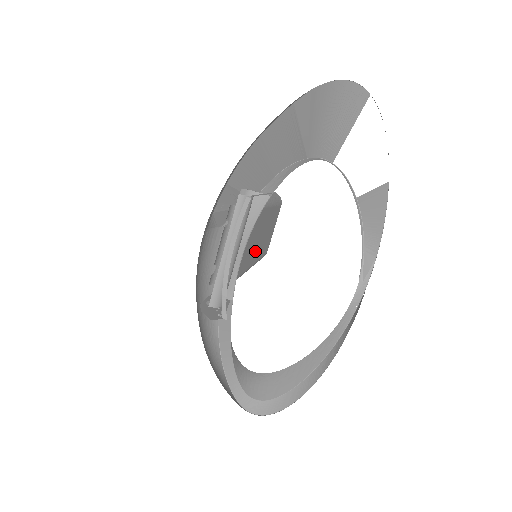
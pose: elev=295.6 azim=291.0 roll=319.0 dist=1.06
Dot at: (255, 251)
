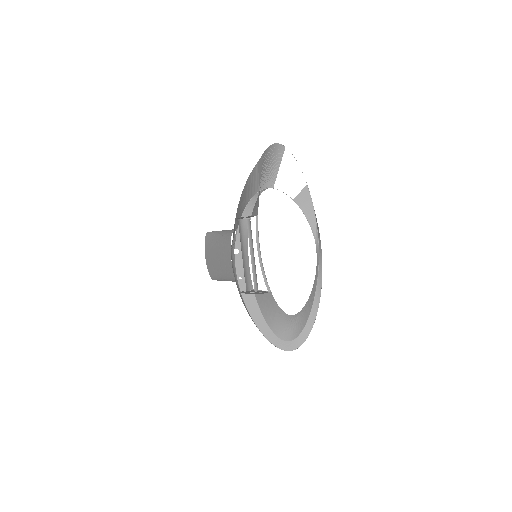
Dot at: occluded
